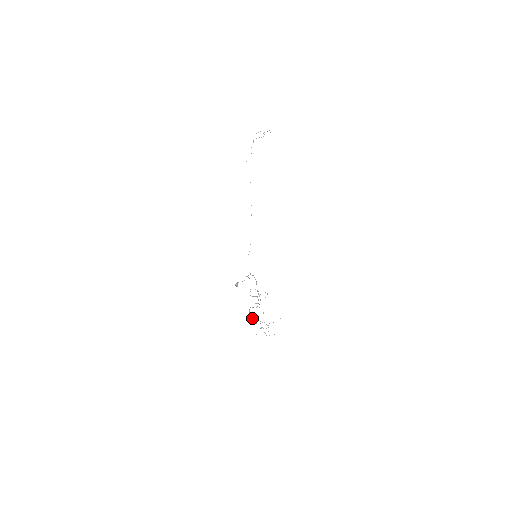
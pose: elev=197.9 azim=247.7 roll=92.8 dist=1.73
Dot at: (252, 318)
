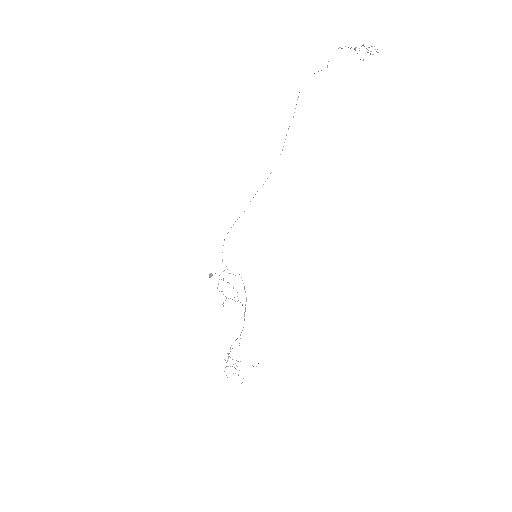
Dot at: (230, 357)
